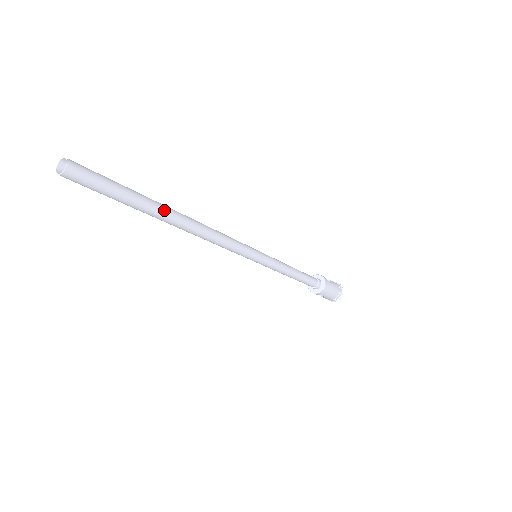
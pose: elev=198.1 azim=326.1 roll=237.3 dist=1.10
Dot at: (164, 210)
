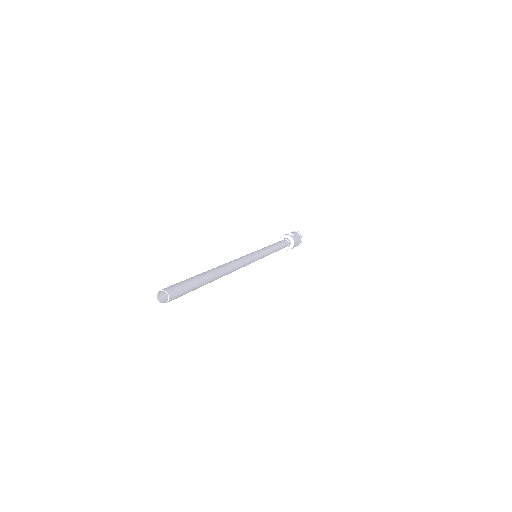
Dot at: (213, 275)
